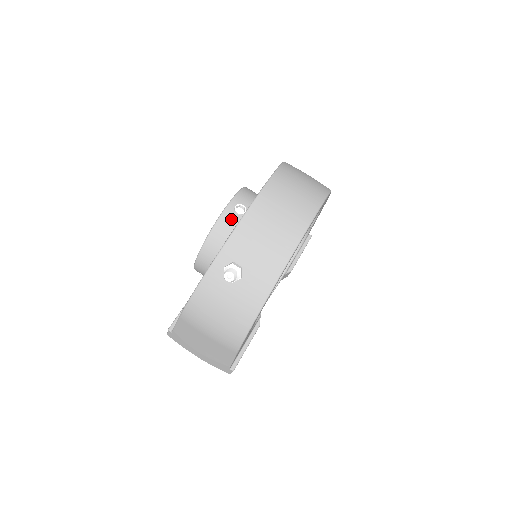
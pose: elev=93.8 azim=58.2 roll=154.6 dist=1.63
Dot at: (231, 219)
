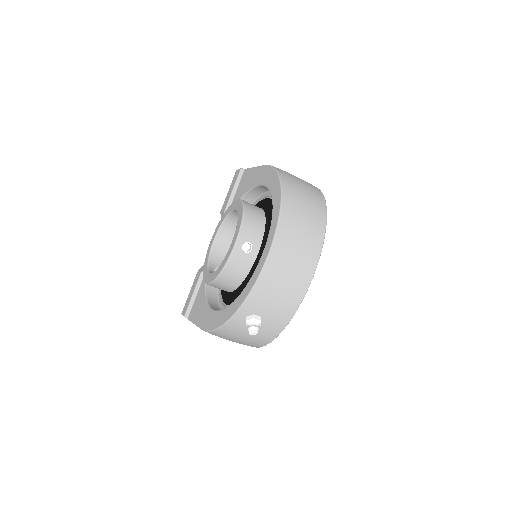
Dot at: (240, 258)
